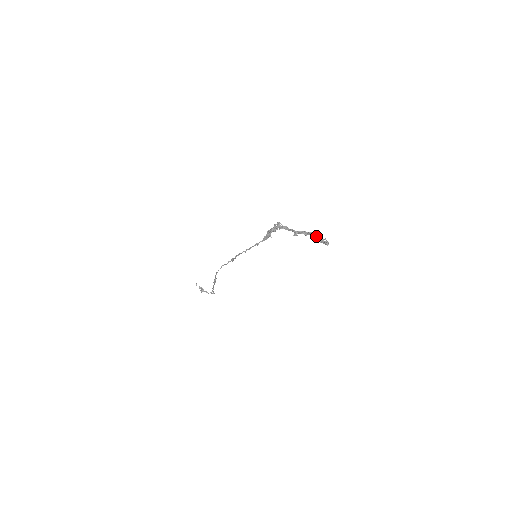
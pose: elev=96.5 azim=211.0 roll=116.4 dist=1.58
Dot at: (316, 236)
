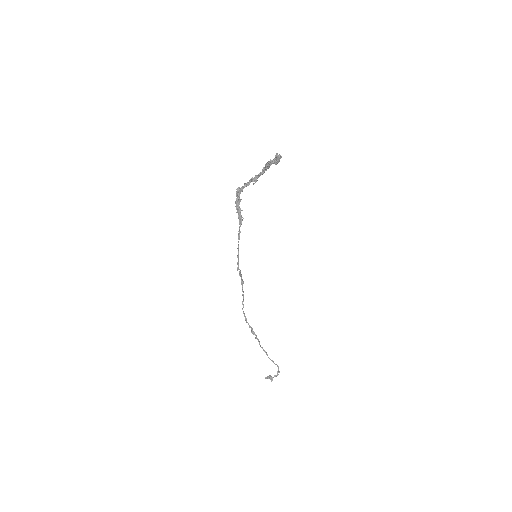
Dot at: (268, 162)
